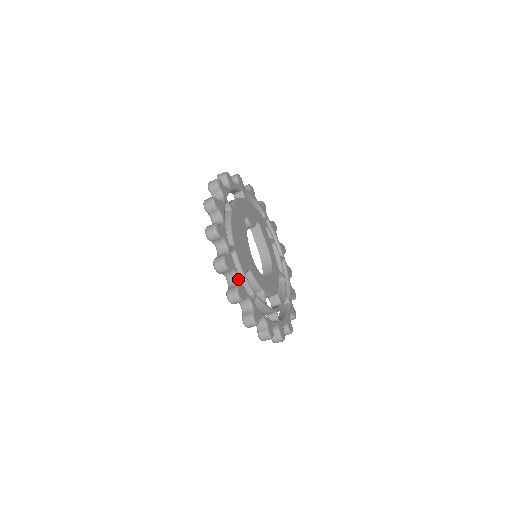
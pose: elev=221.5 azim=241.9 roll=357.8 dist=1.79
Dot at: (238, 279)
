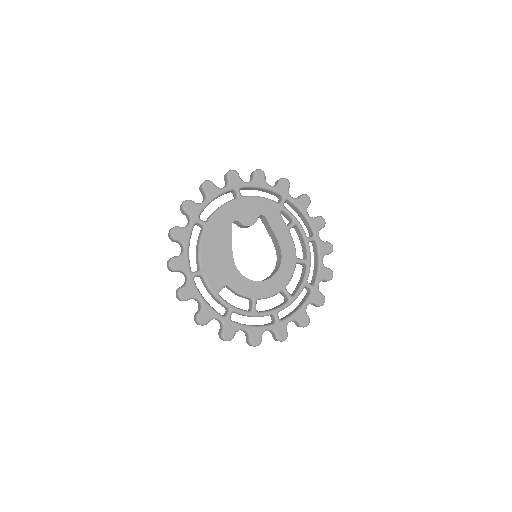
Dot at: (202, 304)
